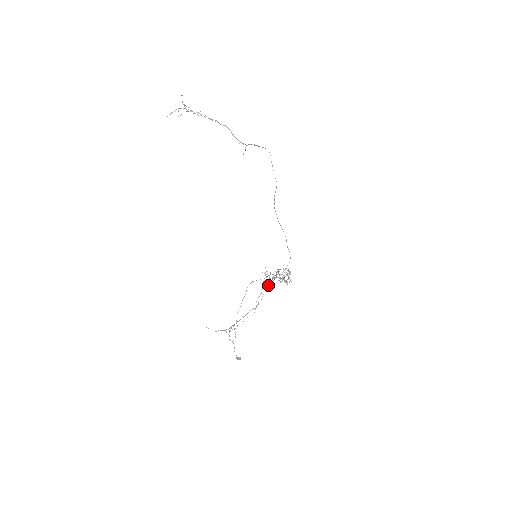
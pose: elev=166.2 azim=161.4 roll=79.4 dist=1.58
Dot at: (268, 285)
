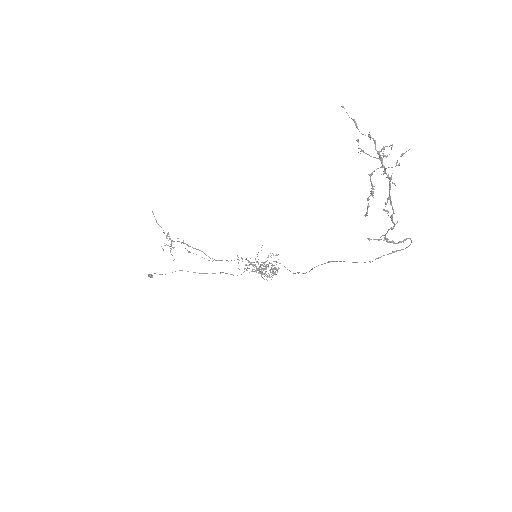
Dot at: occluded
